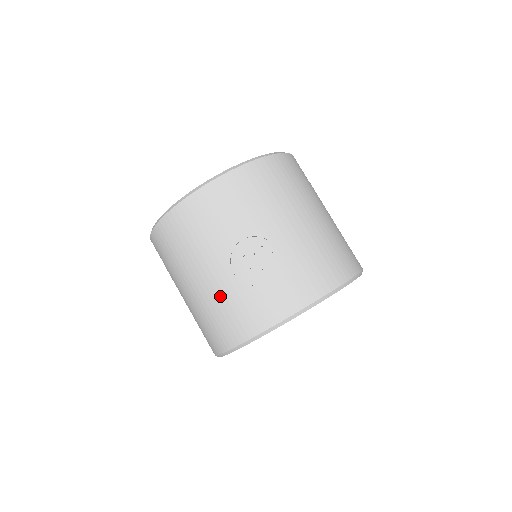
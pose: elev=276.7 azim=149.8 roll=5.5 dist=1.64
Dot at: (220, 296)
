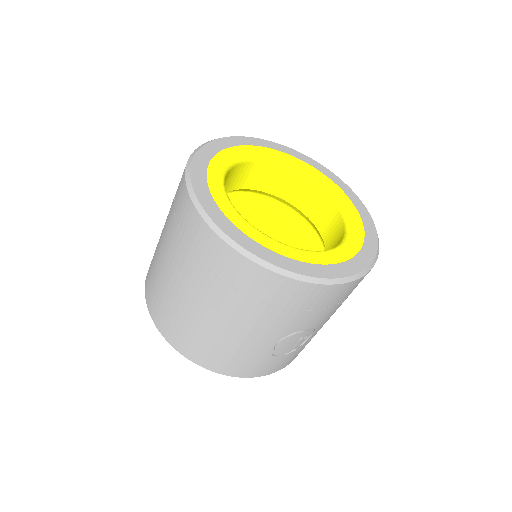
Dot at: (241, 347)
